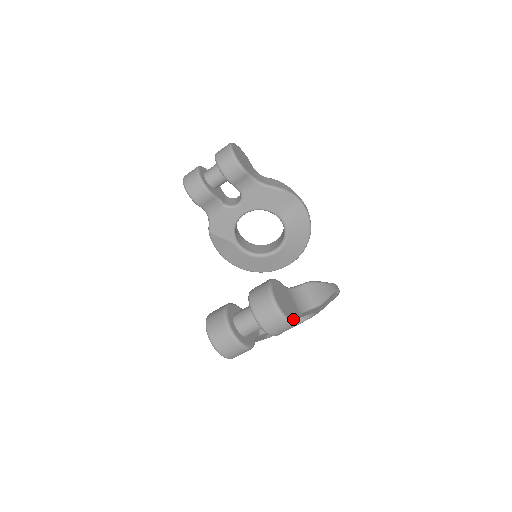
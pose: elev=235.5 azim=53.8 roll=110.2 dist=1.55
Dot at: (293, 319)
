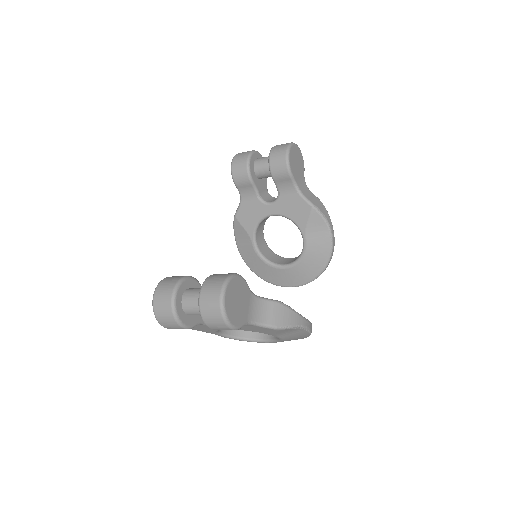
Dot at: (234, 321)
